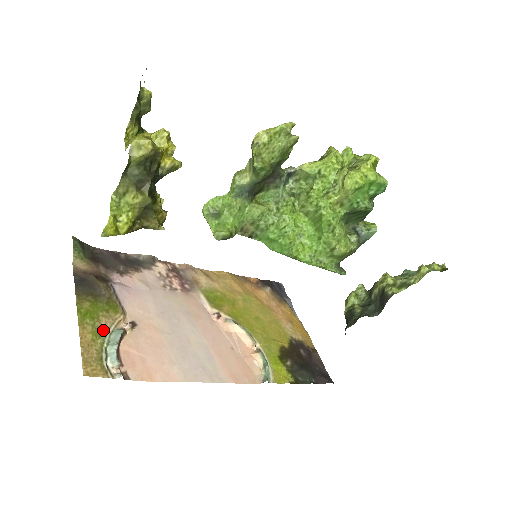
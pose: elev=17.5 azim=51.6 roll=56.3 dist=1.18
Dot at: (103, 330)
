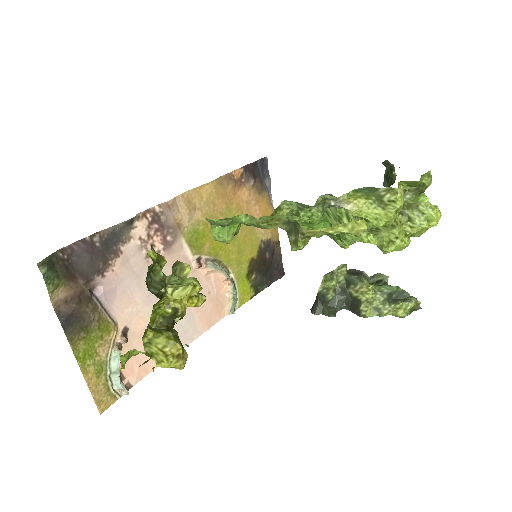
Dot at: (103, 361)
